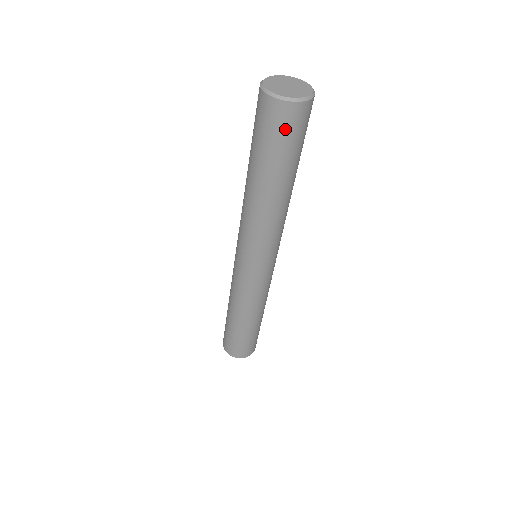
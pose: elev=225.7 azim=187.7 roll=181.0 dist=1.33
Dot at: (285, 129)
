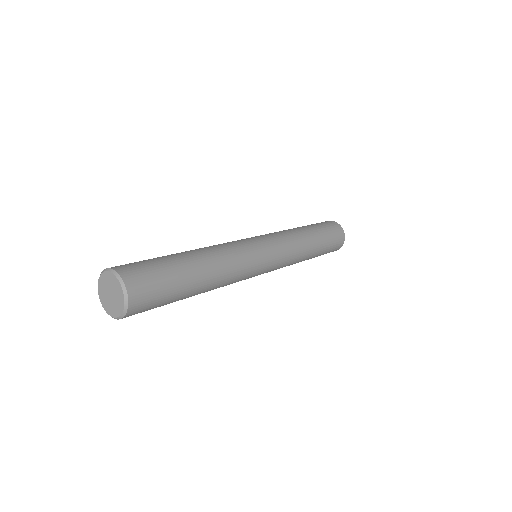
Dot at: (150, 304)
